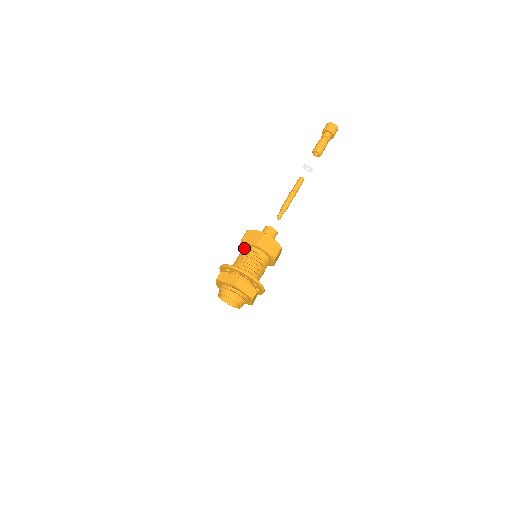
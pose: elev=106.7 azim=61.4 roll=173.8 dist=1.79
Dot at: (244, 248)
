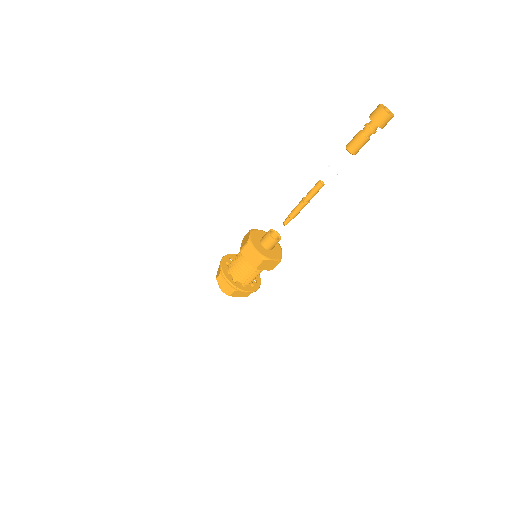
Dot at: (243, 256)
